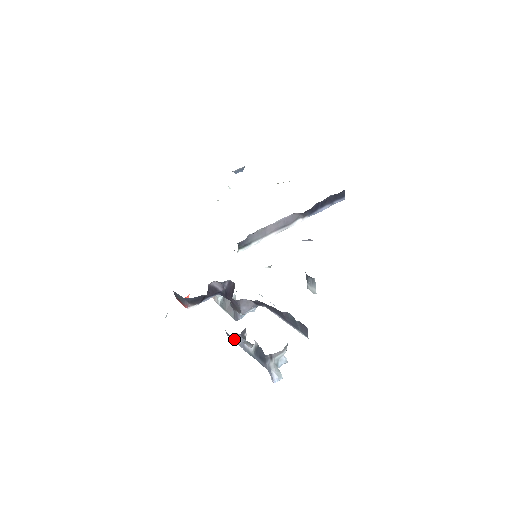
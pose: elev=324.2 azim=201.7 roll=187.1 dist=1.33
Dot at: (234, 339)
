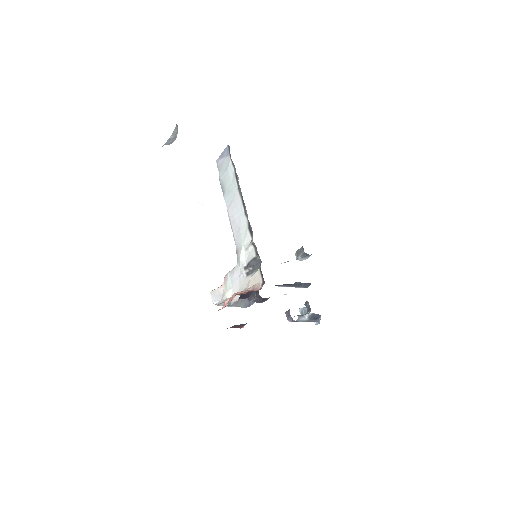
Dot at: occluded
